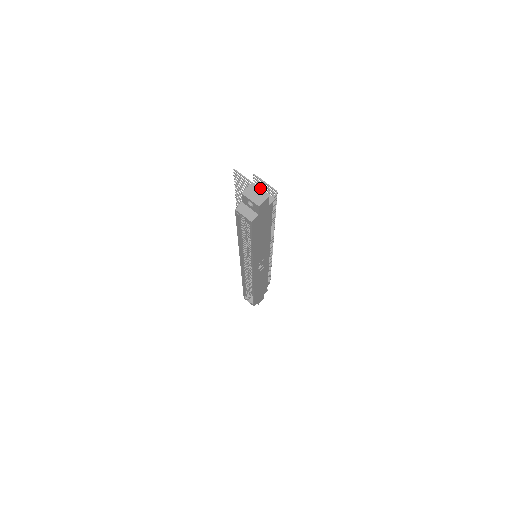
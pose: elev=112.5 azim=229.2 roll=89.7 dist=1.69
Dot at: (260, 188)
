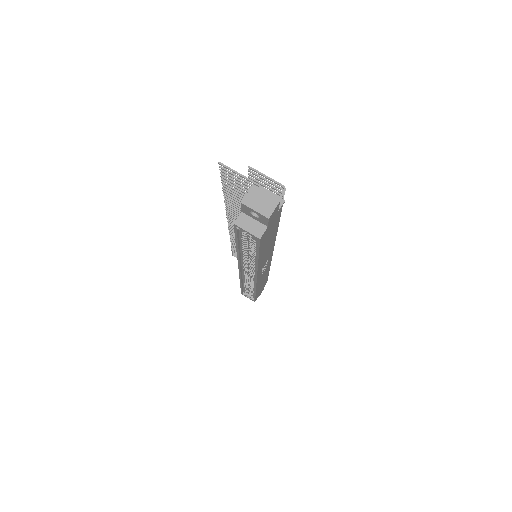
Dot at: occluded
